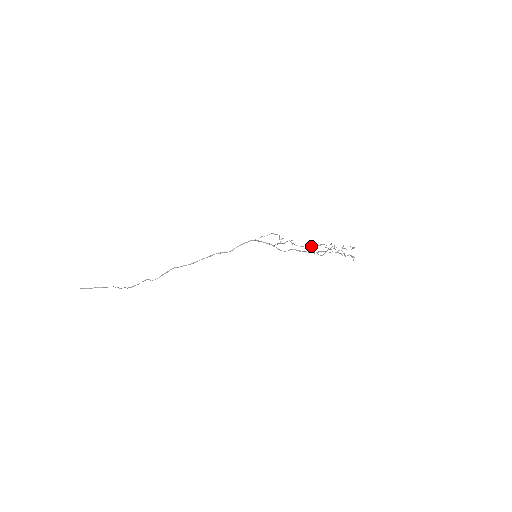
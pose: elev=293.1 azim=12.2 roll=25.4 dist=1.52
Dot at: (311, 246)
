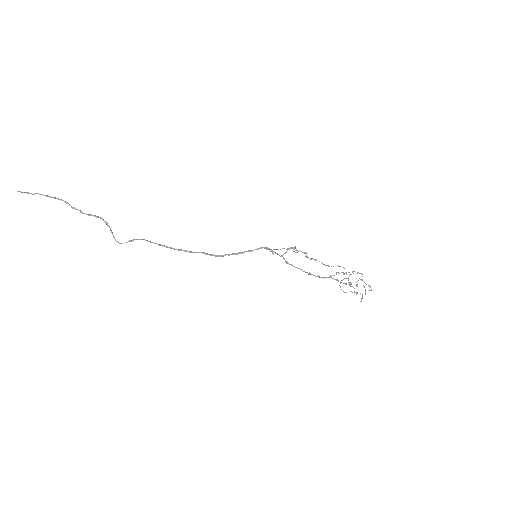
Dot at: (326, 265)
